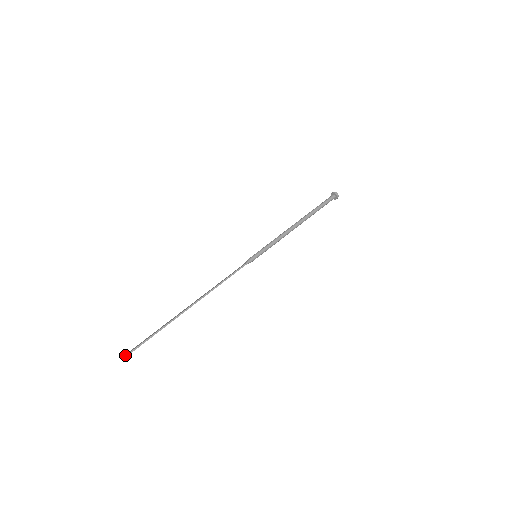
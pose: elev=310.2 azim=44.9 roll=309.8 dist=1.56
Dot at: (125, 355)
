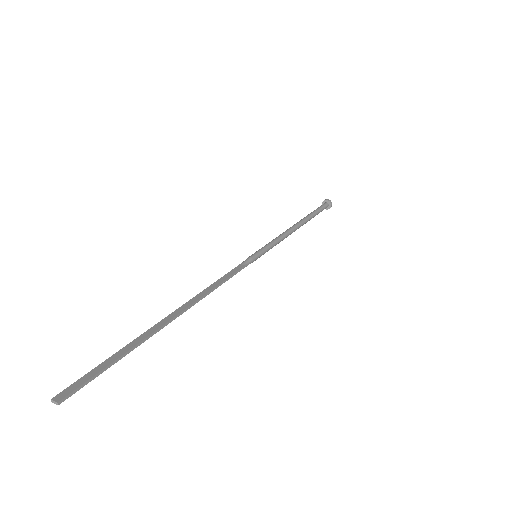
Dot at: (60, 400)
